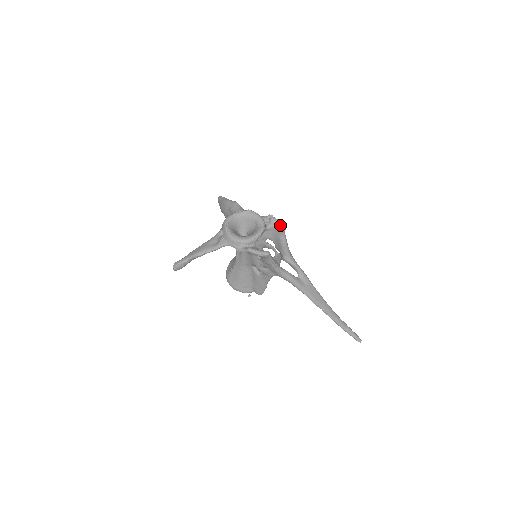
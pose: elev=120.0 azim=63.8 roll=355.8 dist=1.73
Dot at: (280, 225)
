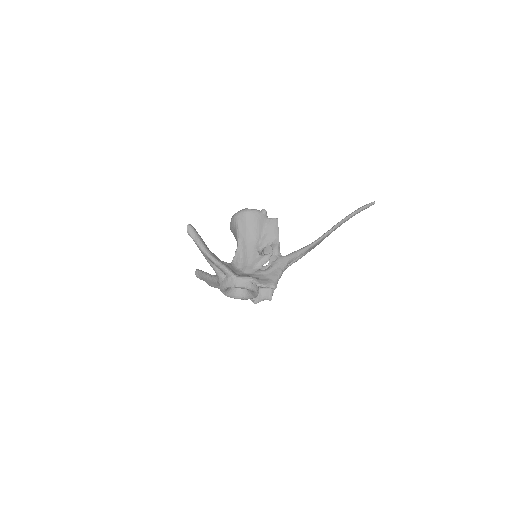
Dot at: occluded
